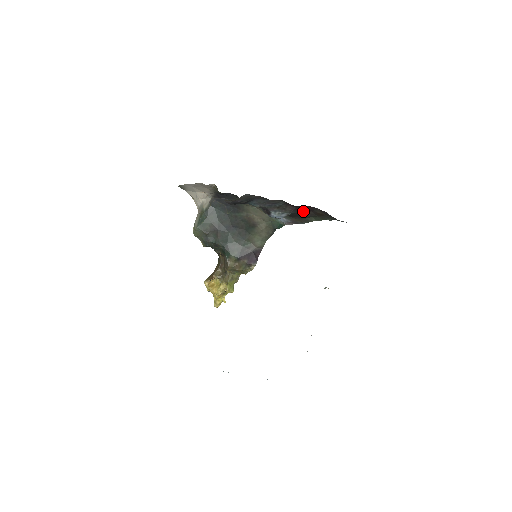
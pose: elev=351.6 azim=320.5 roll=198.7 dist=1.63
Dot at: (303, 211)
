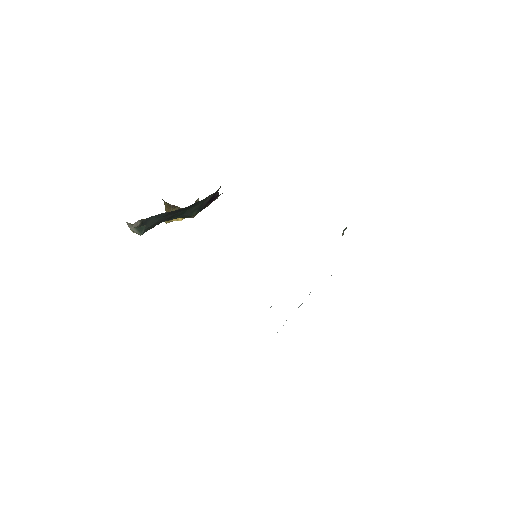
Dot at: occluded
